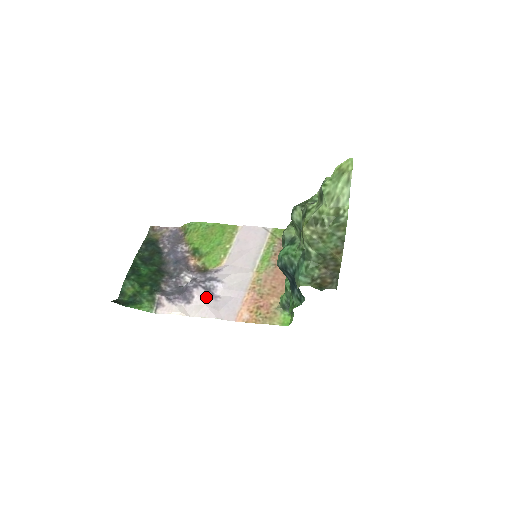
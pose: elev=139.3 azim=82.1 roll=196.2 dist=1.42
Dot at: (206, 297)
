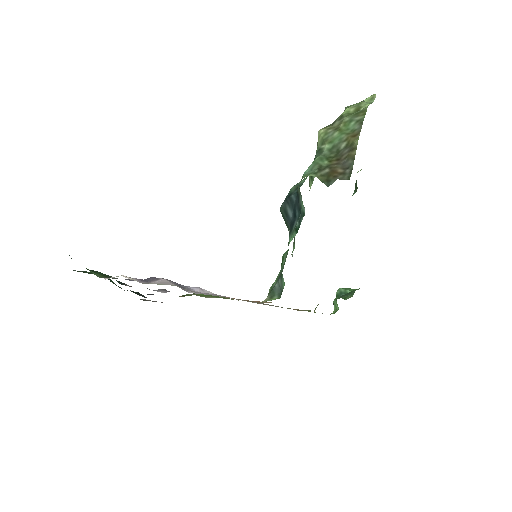
Dot at: occluded
